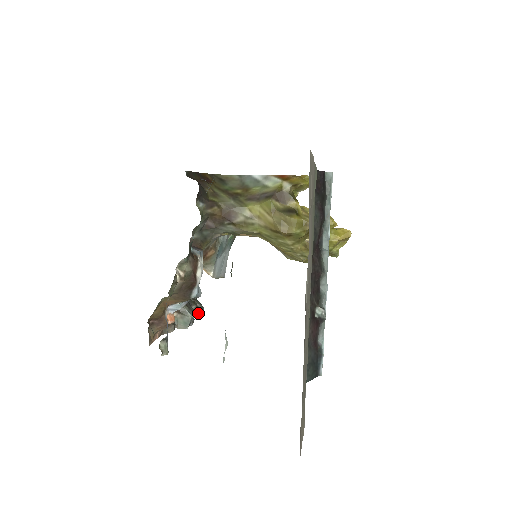
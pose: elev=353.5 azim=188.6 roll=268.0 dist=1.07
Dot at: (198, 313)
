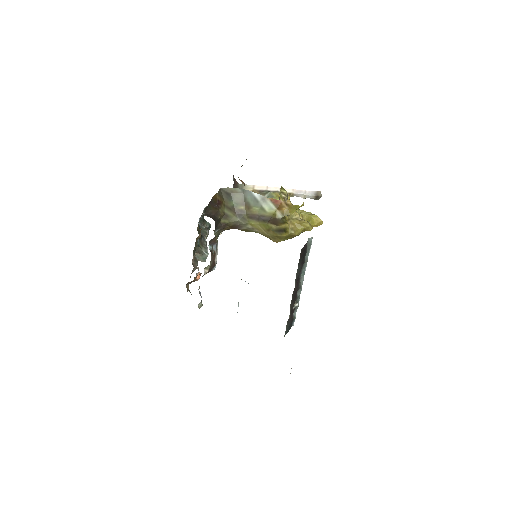
Dot at: (208, 233)
